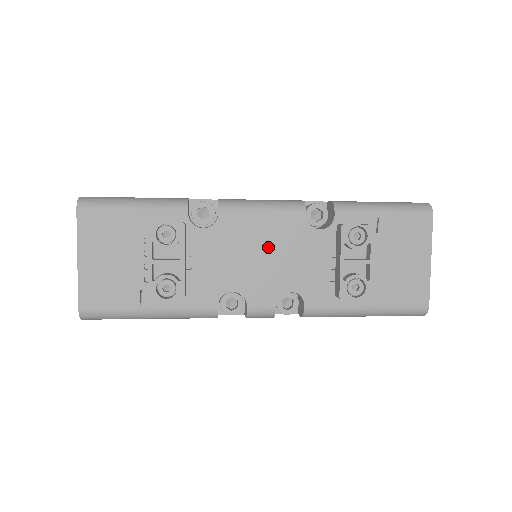
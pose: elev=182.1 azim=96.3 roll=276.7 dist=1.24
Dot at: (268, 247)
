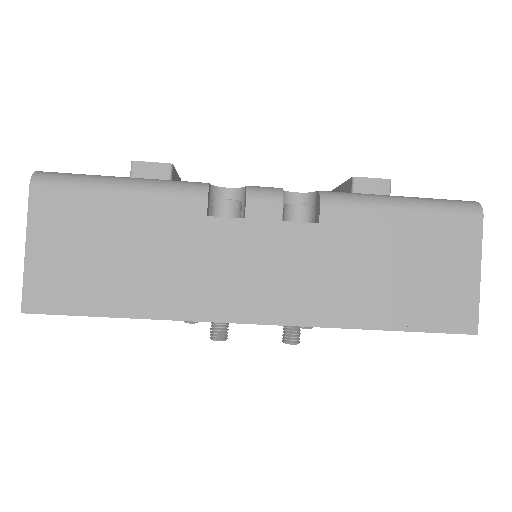
Dot at: occluded
